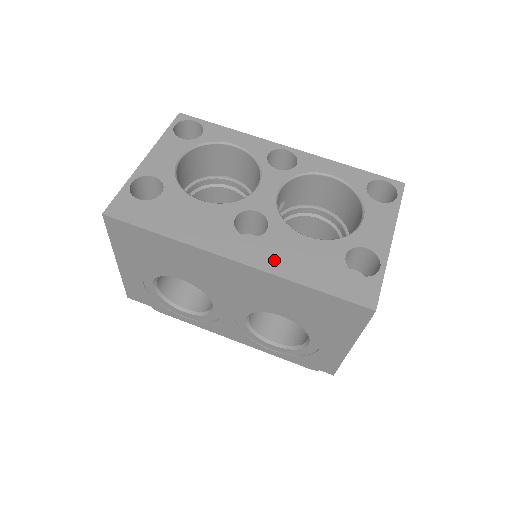
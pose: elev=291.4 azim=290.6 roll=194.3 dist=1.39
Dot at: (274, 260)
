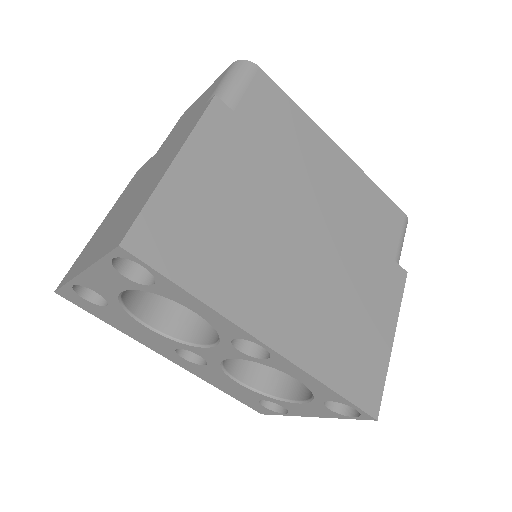
Dot at: (202, 375)
